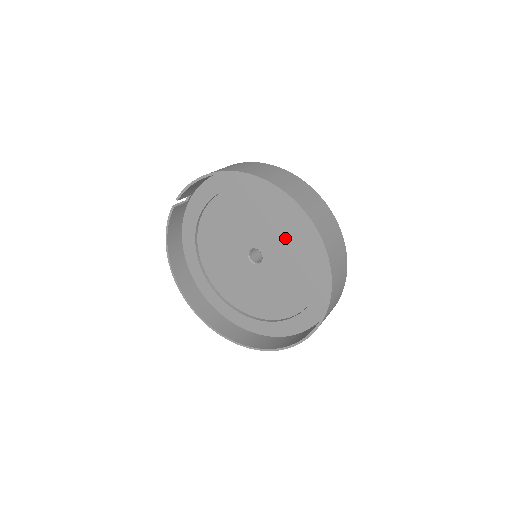
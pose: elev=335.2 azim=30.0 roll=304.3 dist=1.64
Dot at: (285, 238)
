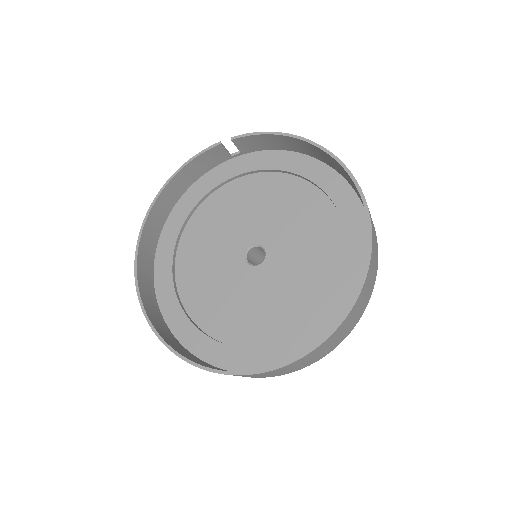
Dot at: (308, 256)
